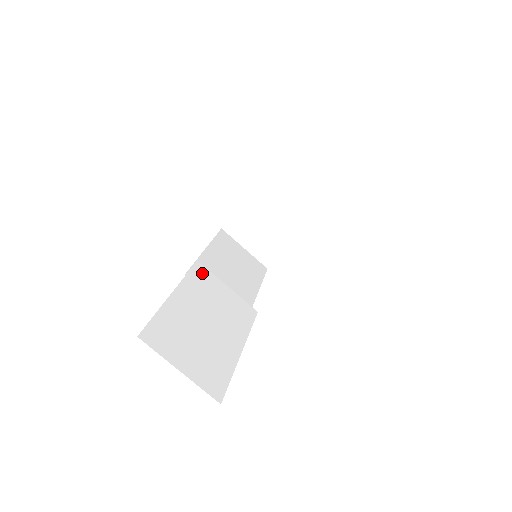
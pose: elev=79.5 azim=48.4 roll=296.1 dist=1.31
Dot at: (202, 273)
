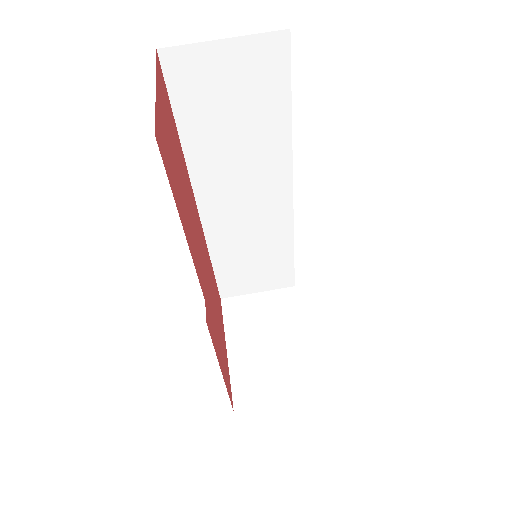
Dot at: occluded
